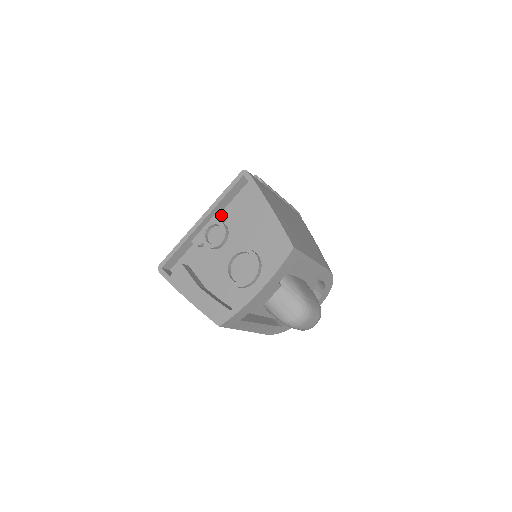
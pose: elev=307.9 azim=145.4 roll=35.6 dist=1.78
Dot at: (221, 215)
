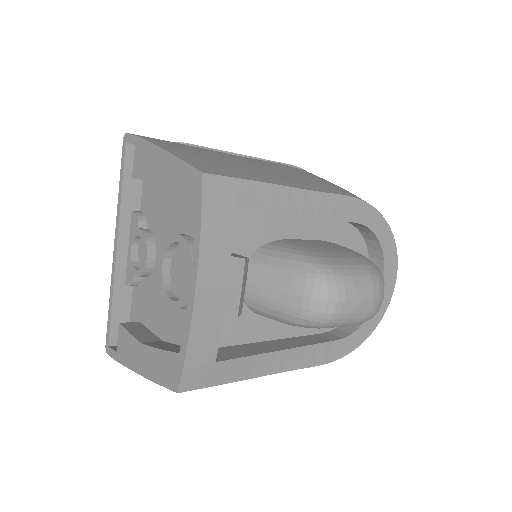
Dot at: (134, 220)
